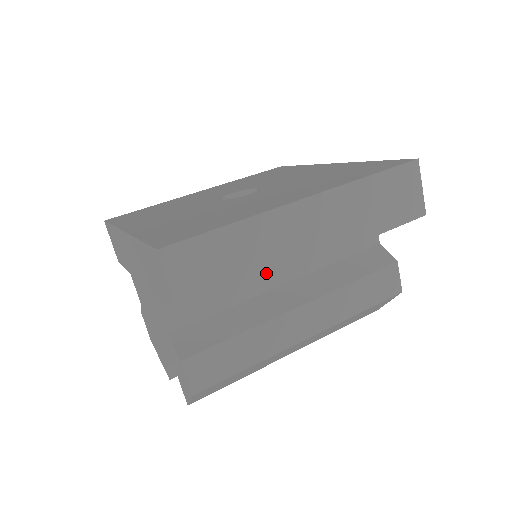
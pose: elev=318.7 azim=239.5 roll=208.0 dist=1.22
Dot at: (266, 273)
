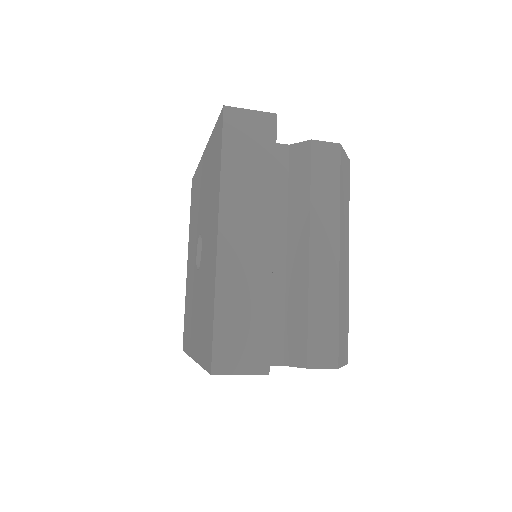
Dot at: (265, 291)
